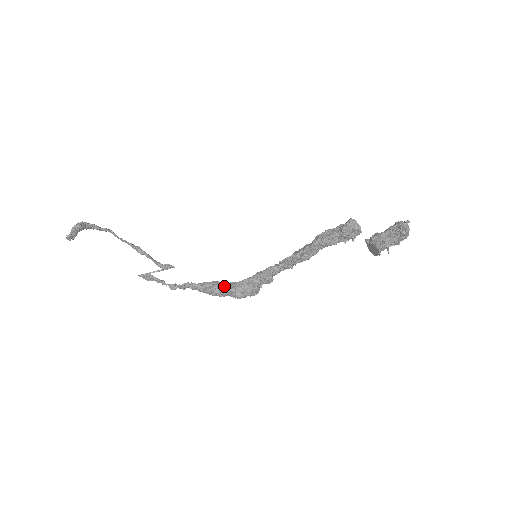
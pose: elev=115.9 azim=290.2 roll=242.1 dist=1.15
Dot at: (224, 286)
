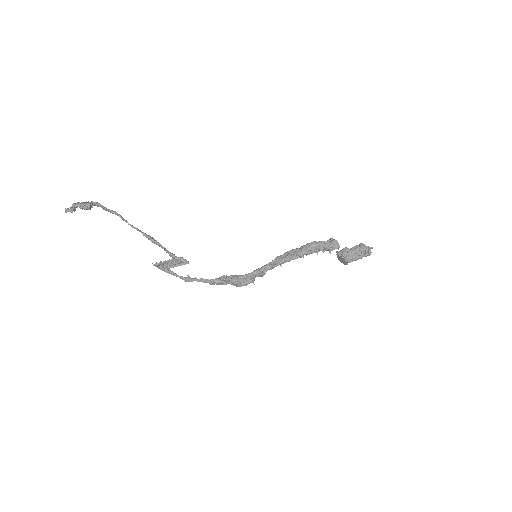
Dot at: (230, 281)
